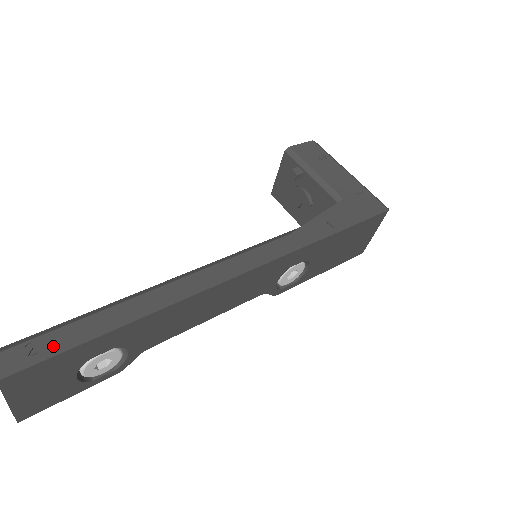
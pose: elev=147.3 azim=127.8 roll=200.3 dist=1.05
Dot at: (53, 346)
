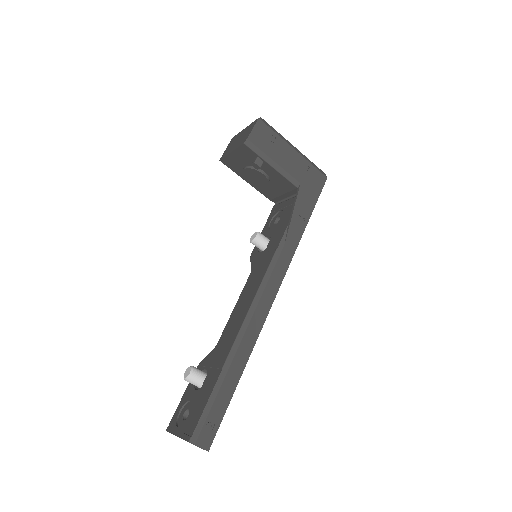
Dot at: (218, 415)
